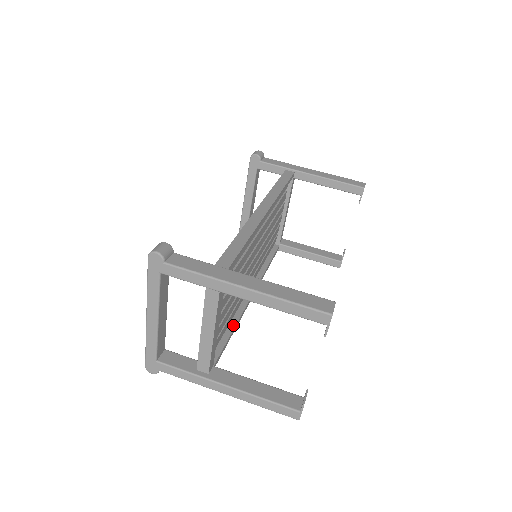
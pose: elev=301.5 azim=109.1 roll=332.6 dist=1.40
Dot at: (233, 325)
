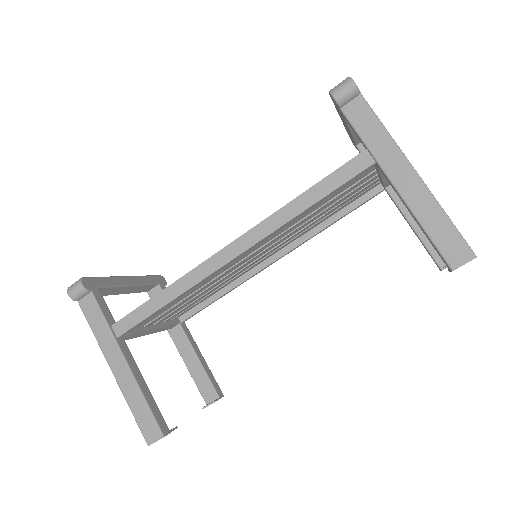
Dot at: (226, 290)
